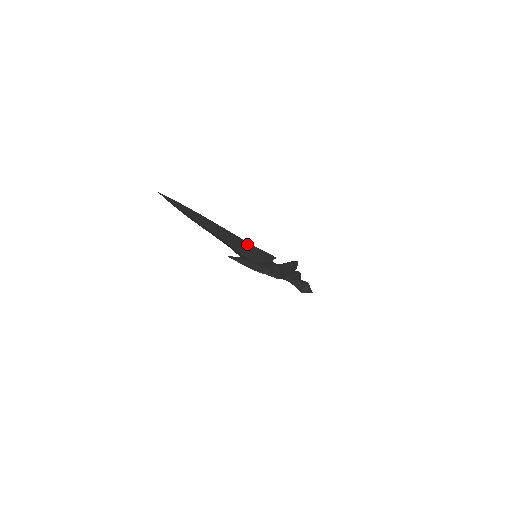
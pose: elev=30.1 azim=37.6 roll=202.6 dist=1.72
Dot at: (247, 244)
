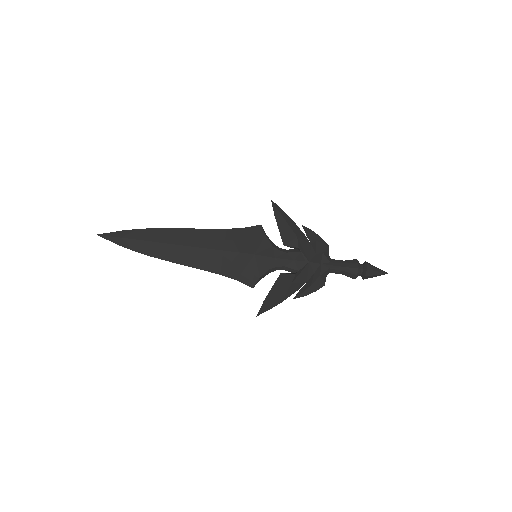
Dot at: (220, 233)
